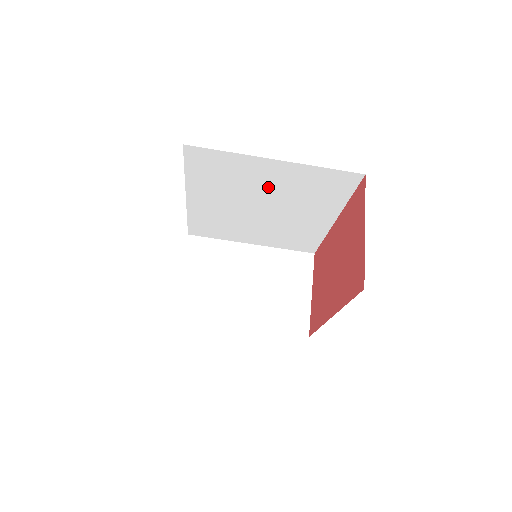
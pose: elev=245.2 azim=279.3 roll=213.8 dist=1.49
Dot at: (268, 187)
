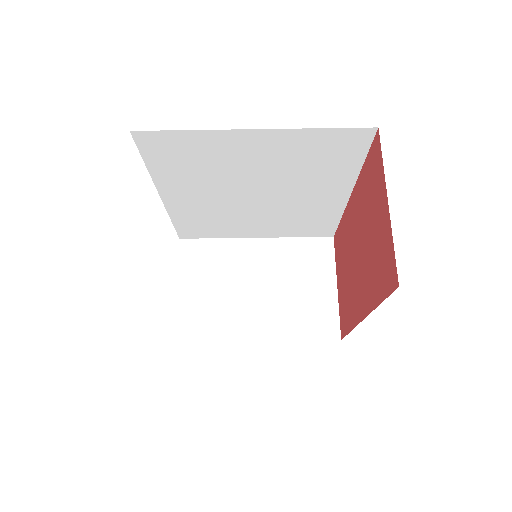
Dot at: (255, 167)
